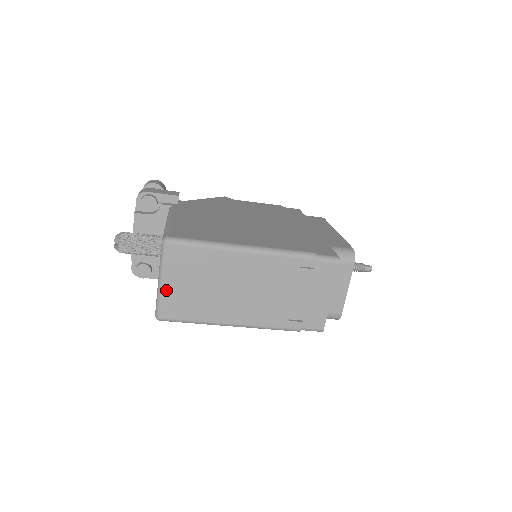
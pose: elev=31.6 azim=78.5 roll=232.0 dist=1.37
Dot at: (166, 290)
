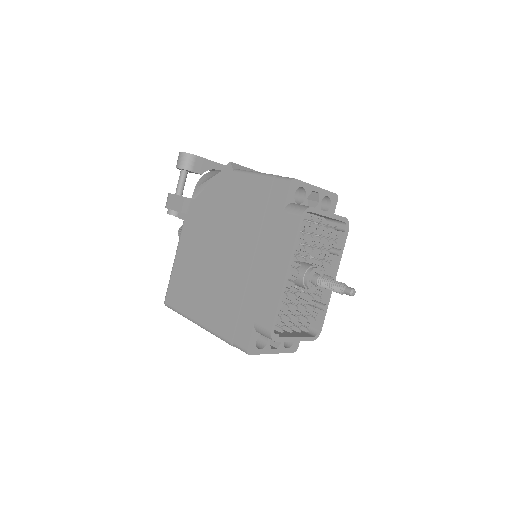
Dot at: occluded
